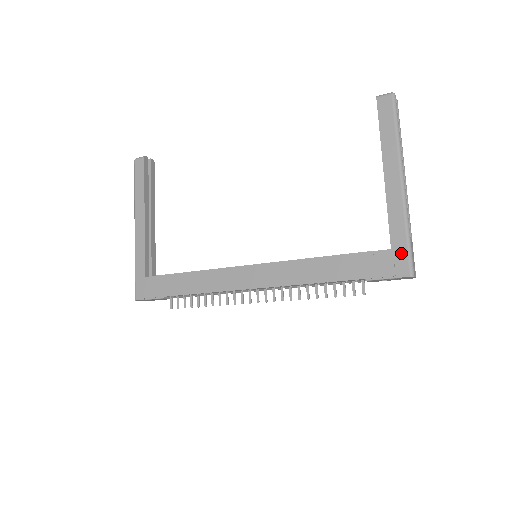
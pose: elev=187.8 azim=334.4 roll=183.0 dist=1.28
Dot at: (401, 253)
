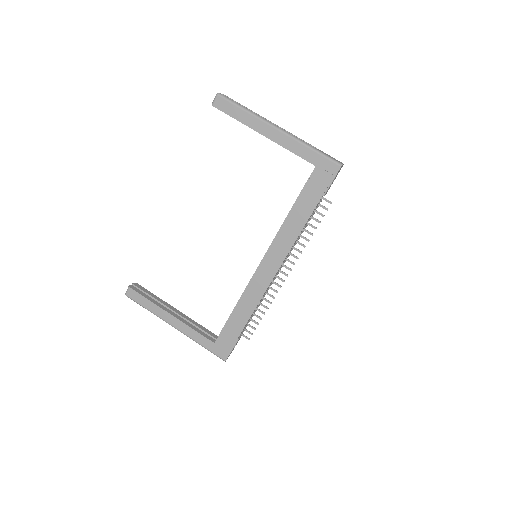
Dot at: (322, 162)
